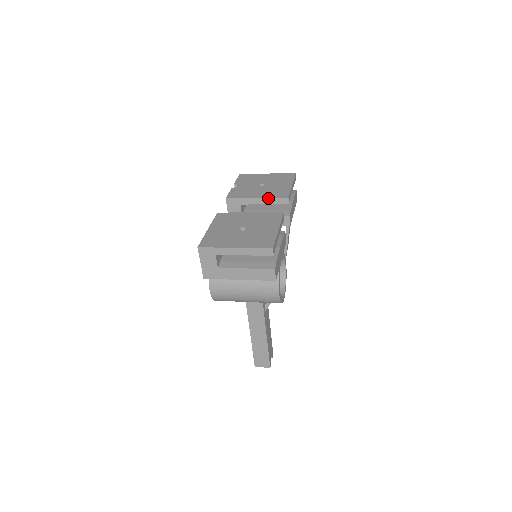
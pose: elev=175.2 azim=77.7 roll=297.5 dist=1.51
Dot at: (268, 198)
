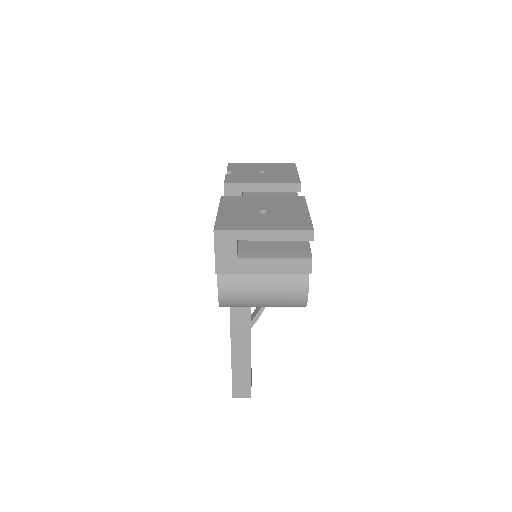
Dot at: (276, 184)
